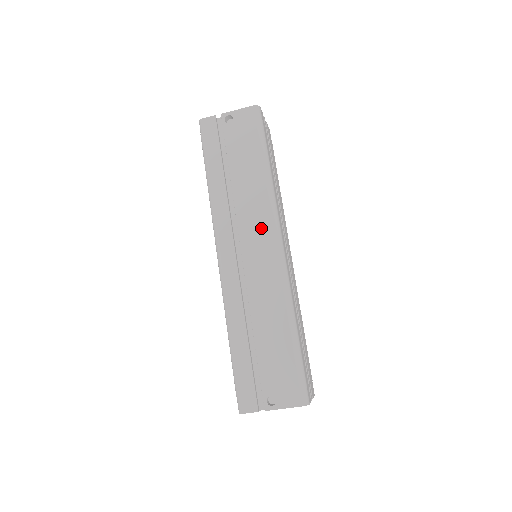
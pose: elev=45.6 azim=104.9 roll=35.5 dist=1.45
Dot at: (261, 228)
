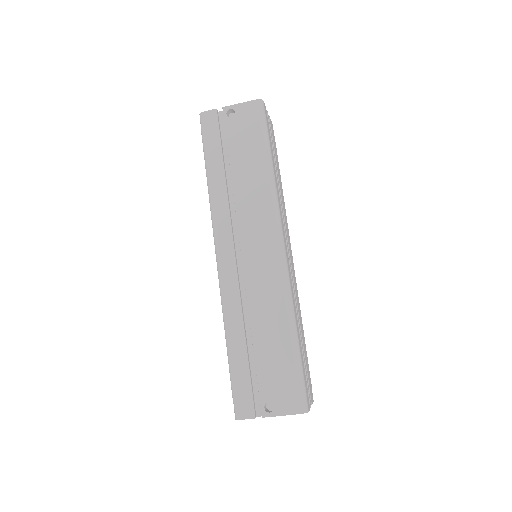
Dot at: (262, 228)
